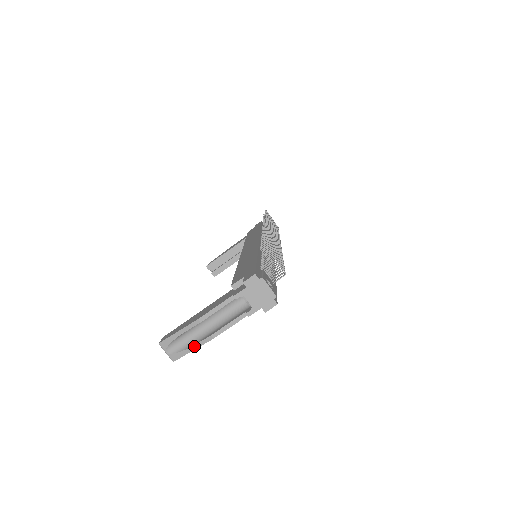
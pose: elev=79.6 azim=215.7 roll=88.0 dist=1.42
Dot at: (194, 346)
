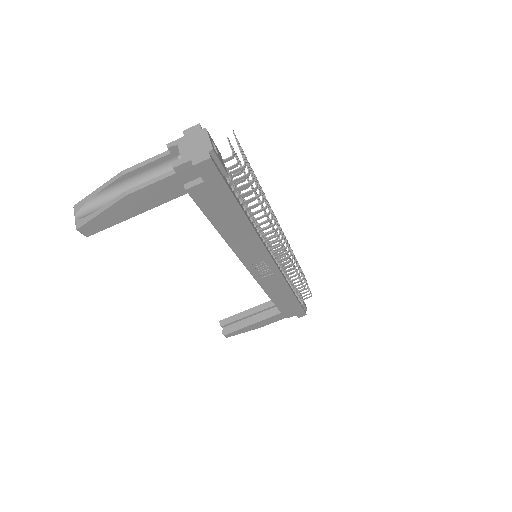
Dot at: (104, 207)
